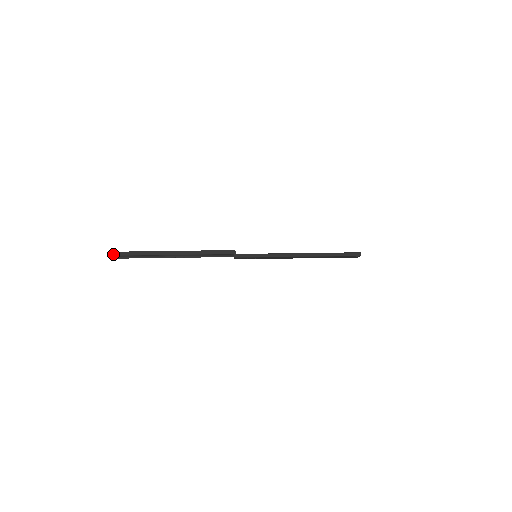
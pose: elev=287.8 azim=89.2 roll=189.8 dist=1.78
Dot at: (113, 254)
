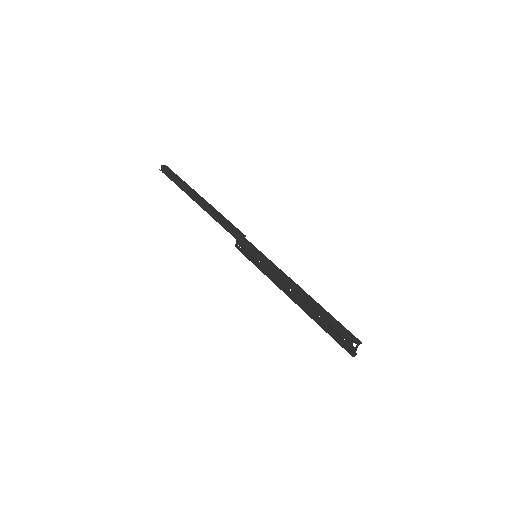
Dot at: (165, 166)
